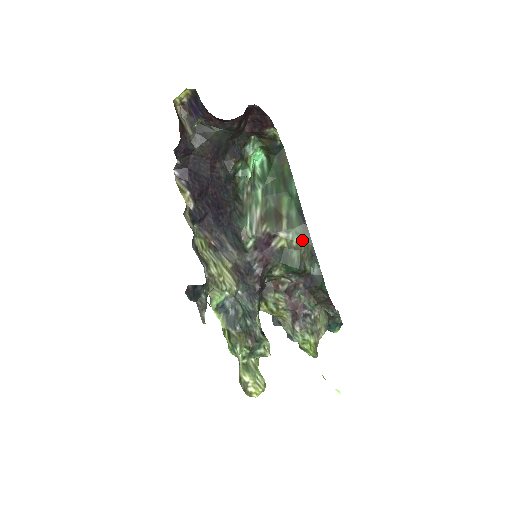
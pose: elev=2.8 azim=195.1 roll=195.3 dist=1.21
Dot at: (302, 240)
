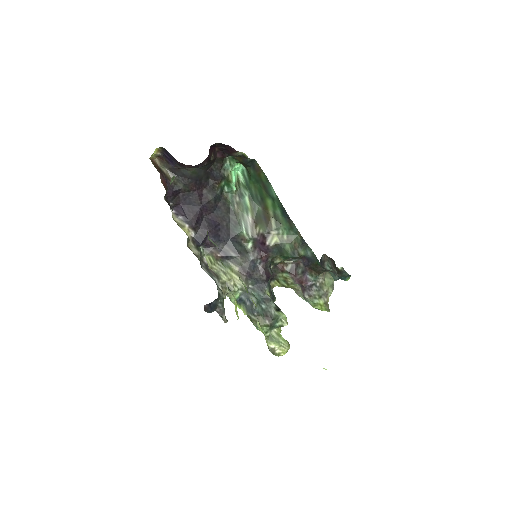
Dot at: (291, 233)
